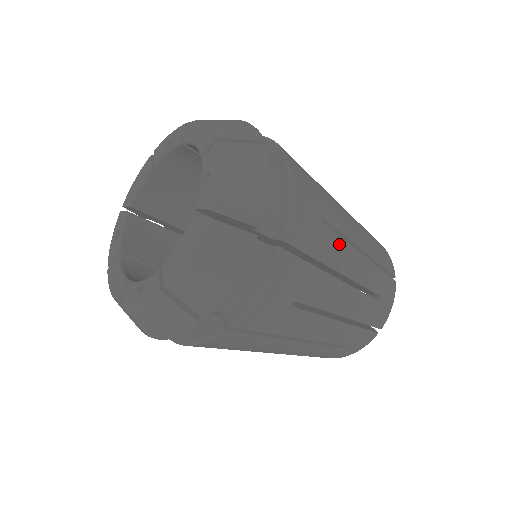
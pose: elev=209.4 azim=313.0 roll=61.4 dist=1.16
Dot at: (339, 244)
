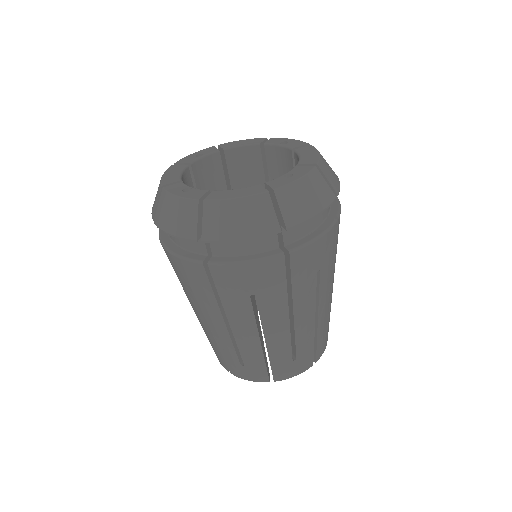
Dot at: (311, 297)
